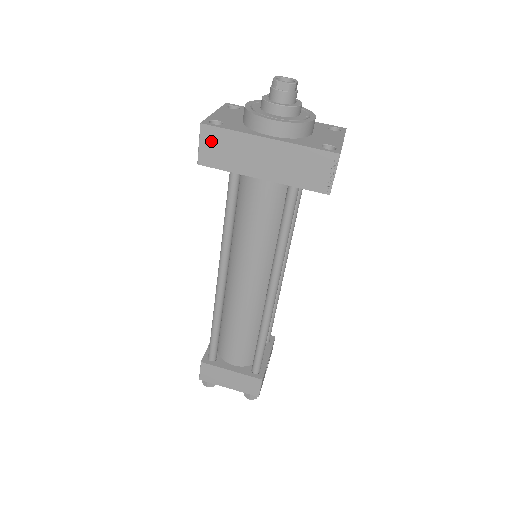
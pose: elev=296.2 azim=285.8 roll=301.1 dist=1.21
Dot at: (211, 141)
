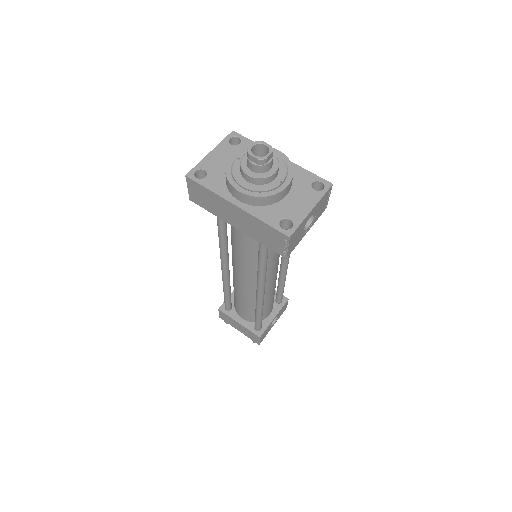
Dot at: (195, 190)
